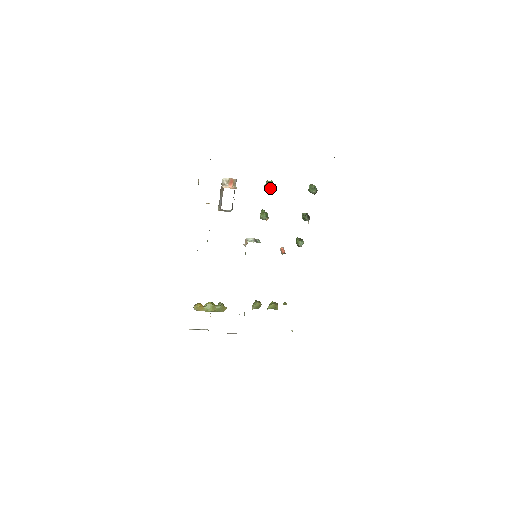
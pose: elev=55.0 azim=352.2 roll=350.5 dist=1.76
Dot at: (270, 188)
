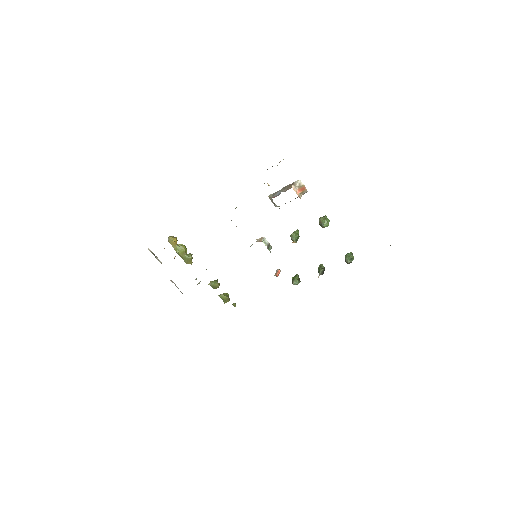
Dot at: (323, 224)
